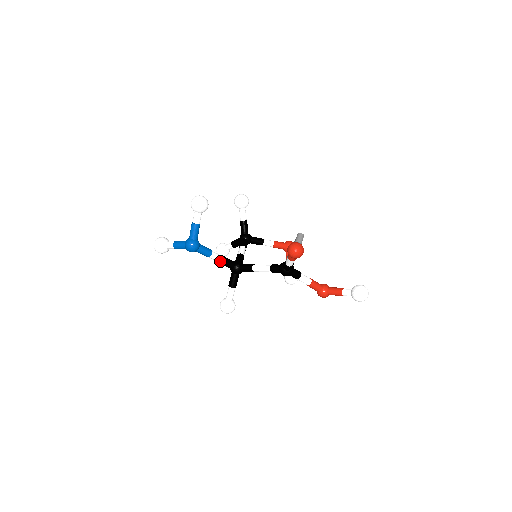
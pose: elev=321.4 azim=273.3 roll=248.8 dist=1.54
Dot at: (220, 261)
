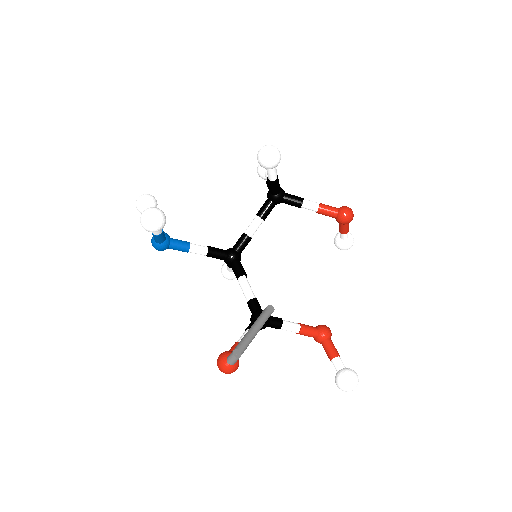
Dot at: occluded
